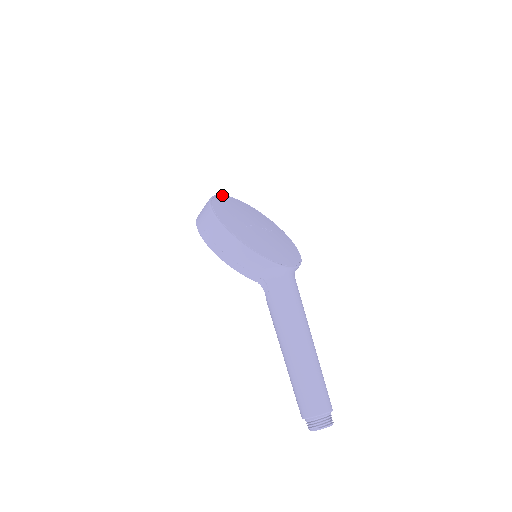
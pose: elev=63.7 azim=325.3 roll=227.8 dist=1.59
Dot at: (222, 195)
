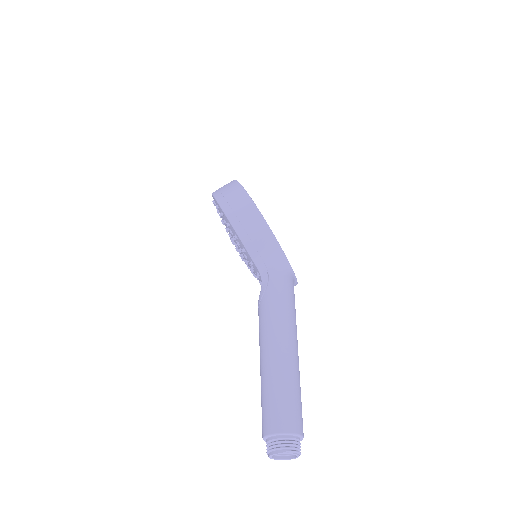
Dot at: occluded
